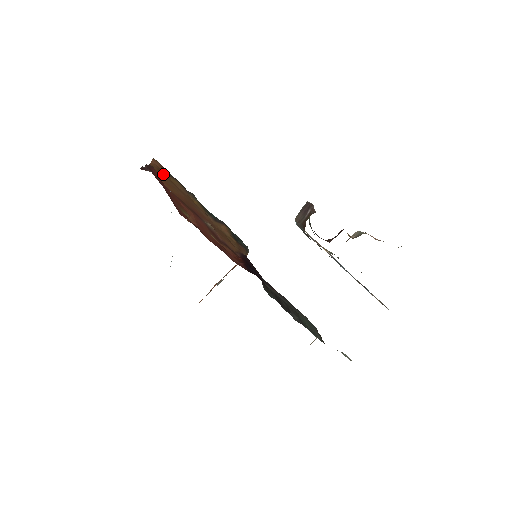
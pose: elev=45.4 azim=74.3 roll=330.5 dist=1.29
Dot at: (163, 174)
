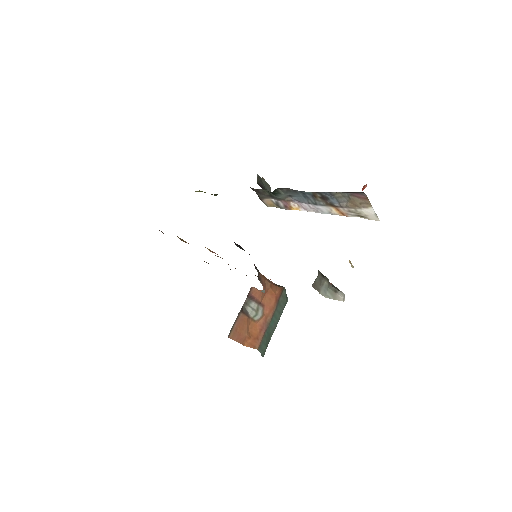
Dot at: occluded
